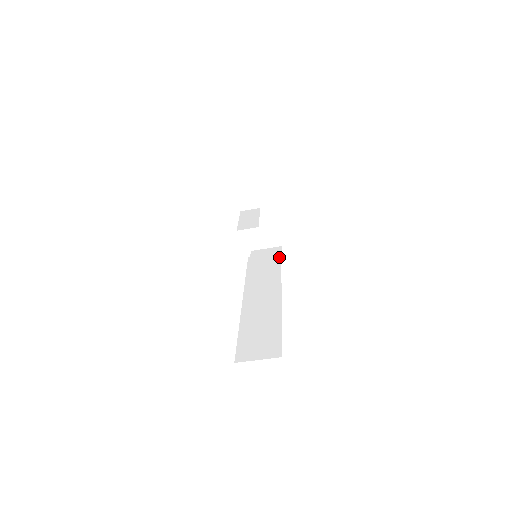
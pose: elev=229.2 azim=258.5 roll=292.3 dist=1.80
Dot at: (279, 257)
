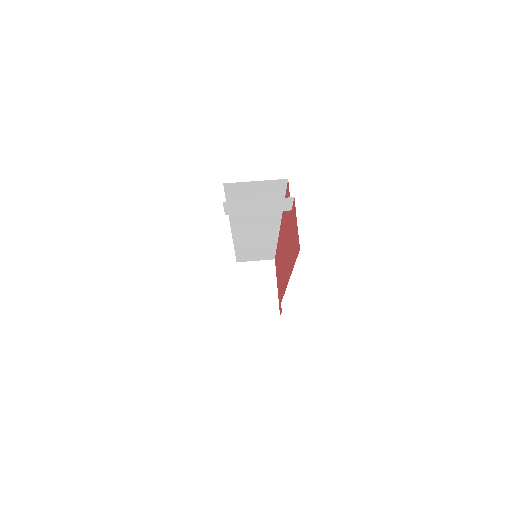
Dot at: occluded
